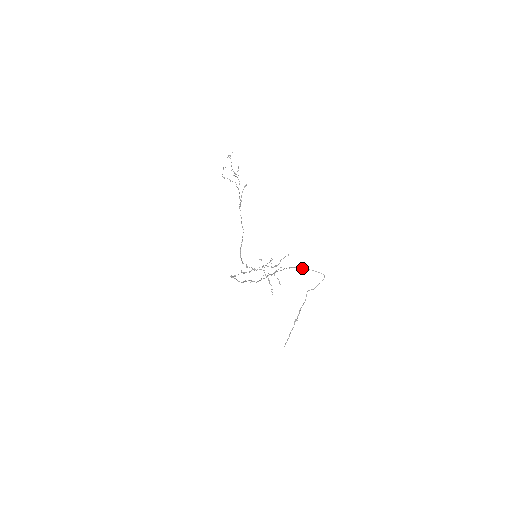
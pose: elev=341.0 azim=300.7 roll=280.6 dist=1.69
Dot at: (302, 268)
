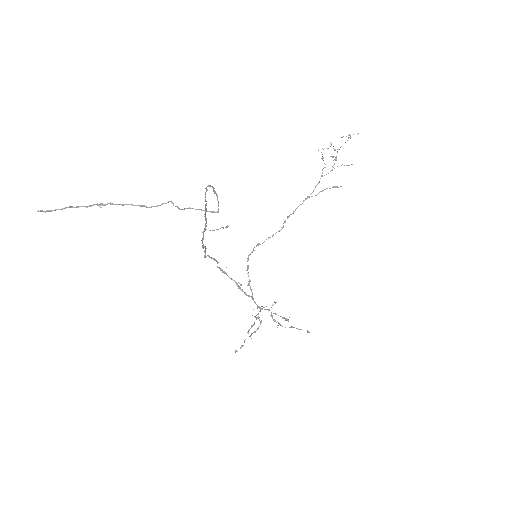
Dot at: (214, 188)
